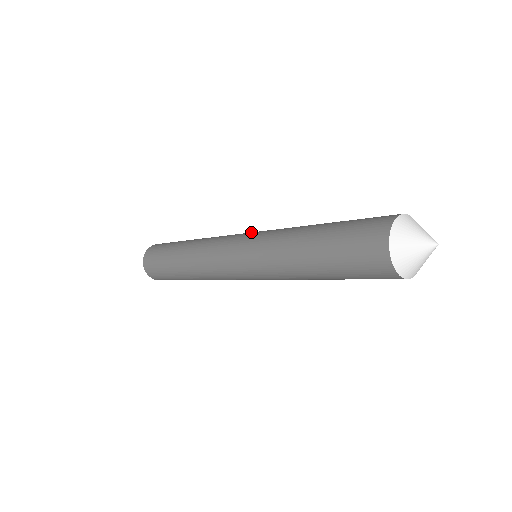
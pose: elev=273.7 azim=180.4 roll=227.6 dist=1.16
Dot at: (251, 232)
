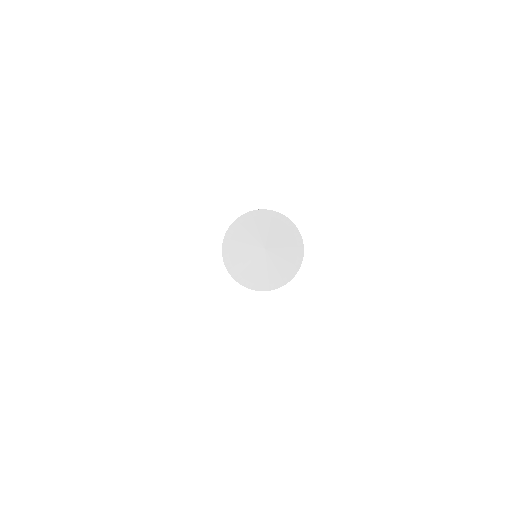
Dot at: occluded
